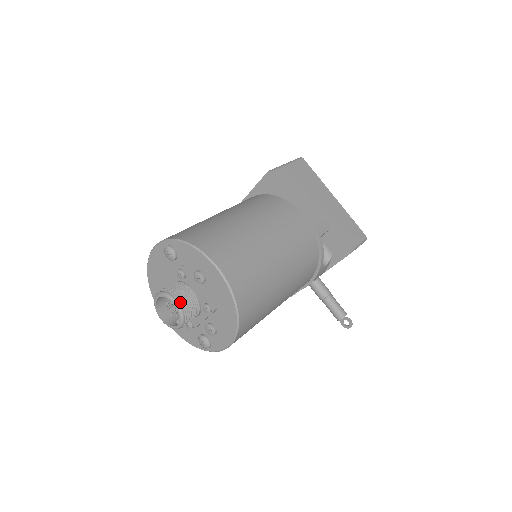
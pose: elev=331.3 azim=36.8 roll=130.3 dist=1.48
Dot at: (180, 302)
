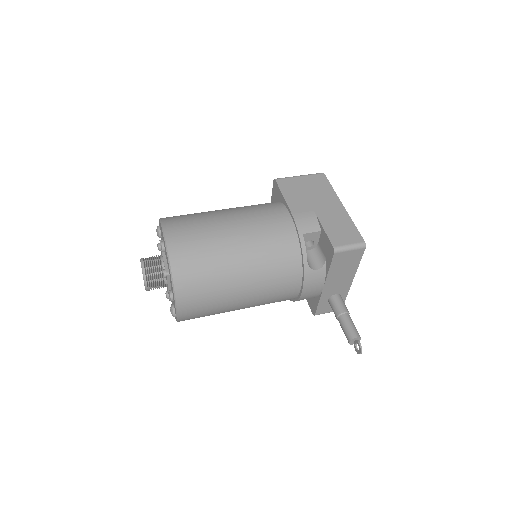
Dot at: (145, 264)
